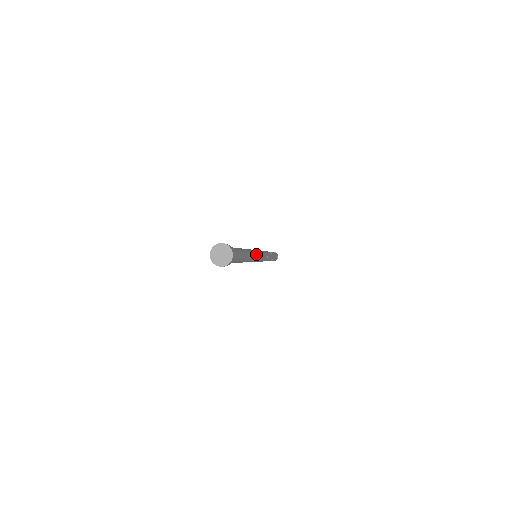
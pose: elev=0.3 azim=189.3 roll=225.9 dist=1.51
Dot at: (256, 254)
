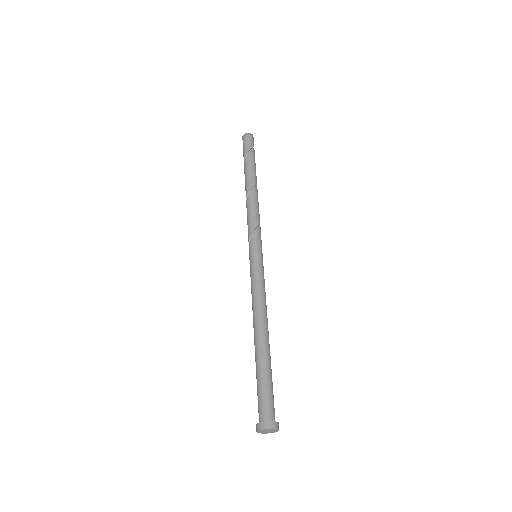
Dot at: occluded
